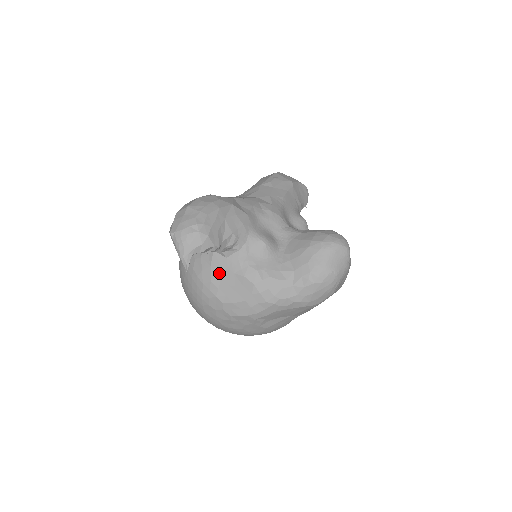
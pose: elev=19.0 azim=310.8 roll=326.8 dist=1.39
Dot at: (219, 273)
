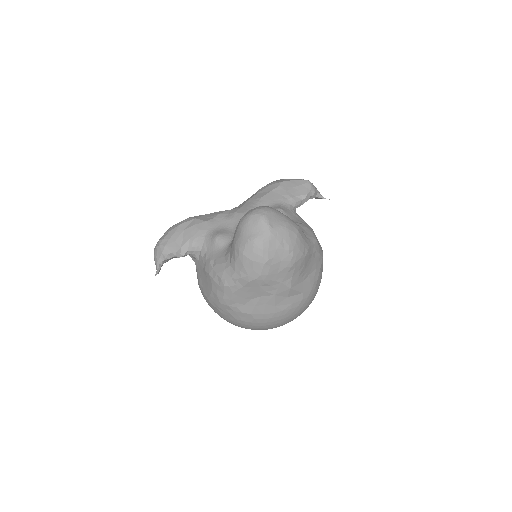
Dot at: (200, 275)
